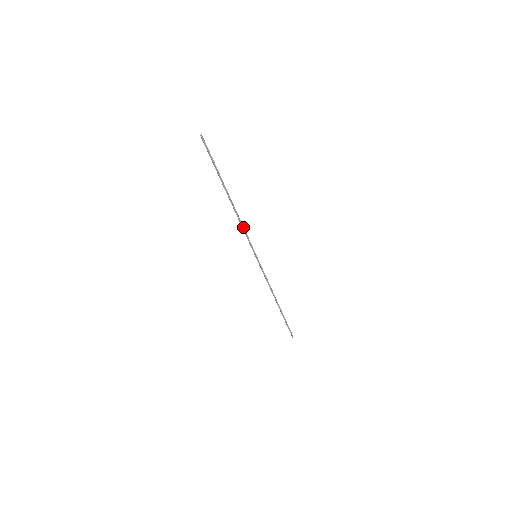
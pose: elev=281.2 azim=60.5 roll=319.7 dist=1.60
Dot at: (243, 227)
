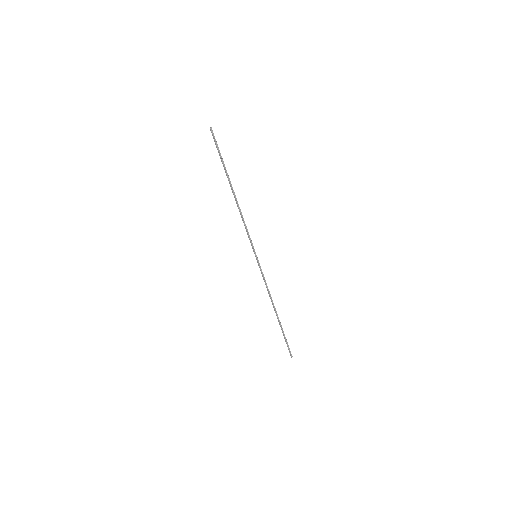
Dot at: occluded
